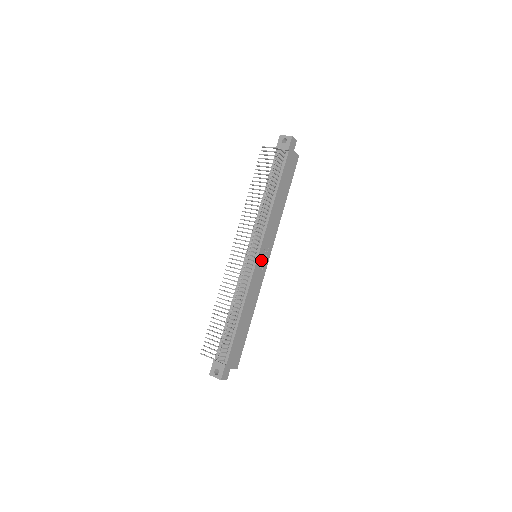
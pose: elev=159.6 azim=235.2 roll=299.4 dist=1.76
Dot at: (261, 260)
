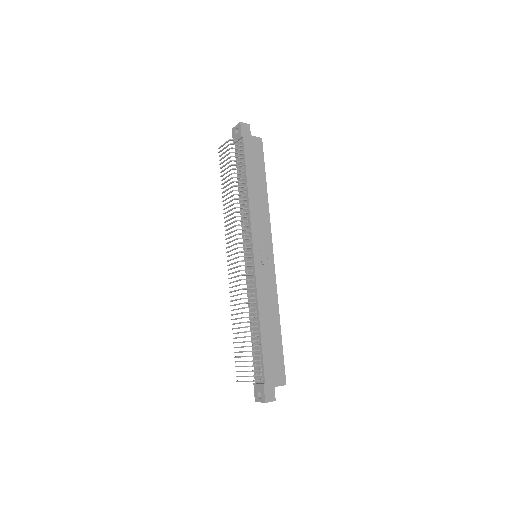
Dot at: (261, 257)
